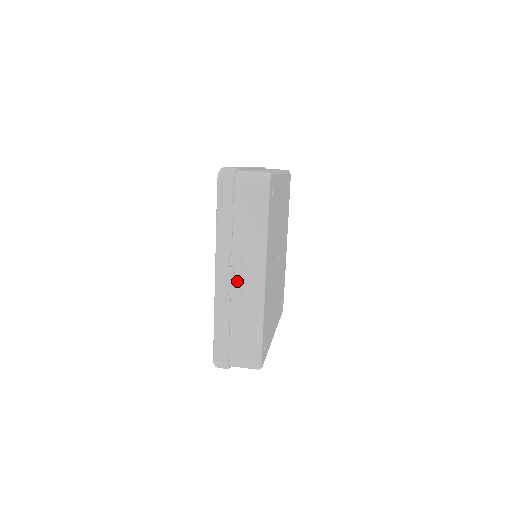
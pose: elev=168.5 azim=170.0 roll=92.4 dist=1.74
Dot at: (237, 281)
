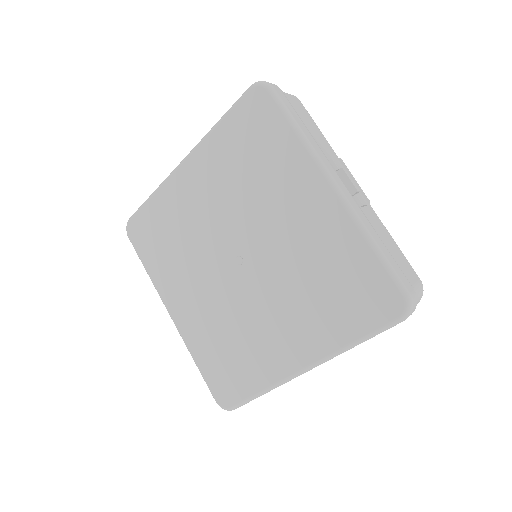
Dot at: occluded
